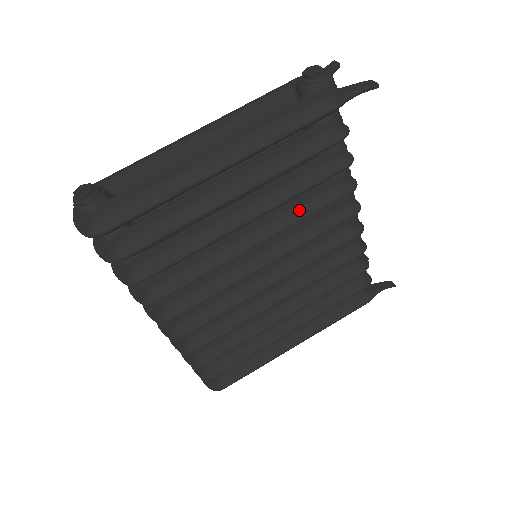
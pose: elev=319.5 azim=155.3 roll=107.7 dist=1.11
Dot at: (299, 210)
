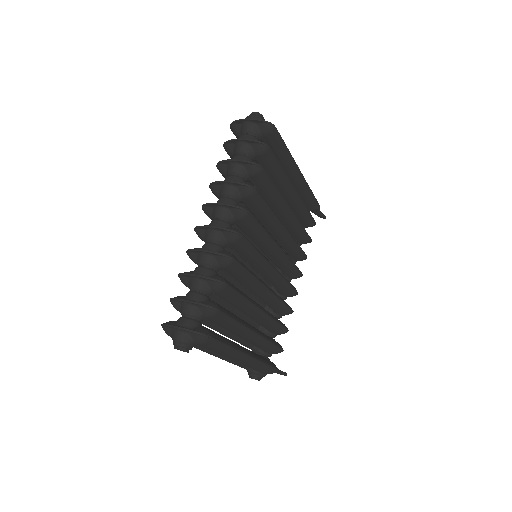
Dot at: (294, 239)
